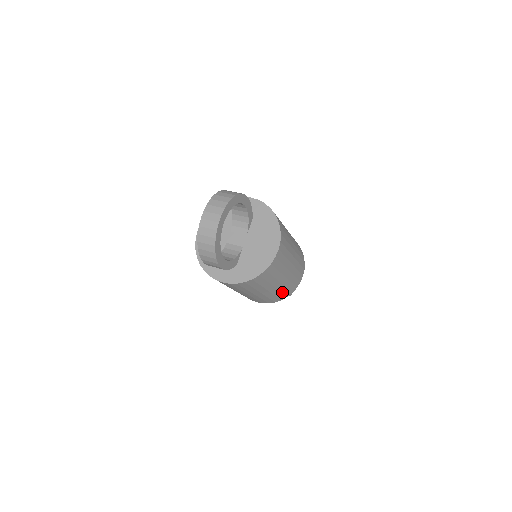
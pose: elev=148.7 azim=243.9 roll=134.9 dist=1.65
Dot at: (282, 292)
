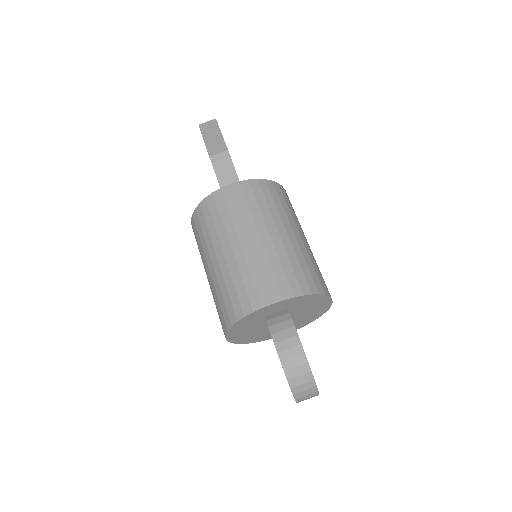
Dot at: occluded
